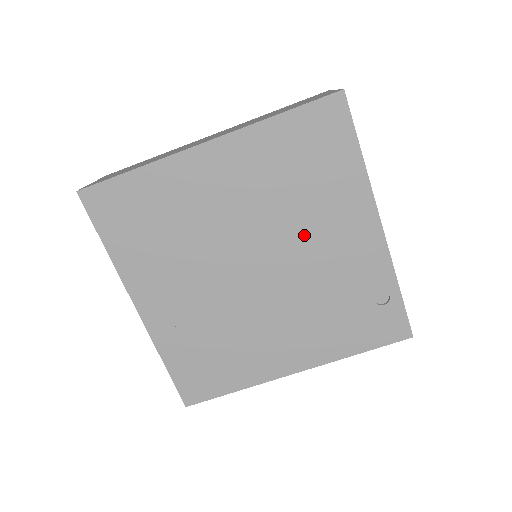
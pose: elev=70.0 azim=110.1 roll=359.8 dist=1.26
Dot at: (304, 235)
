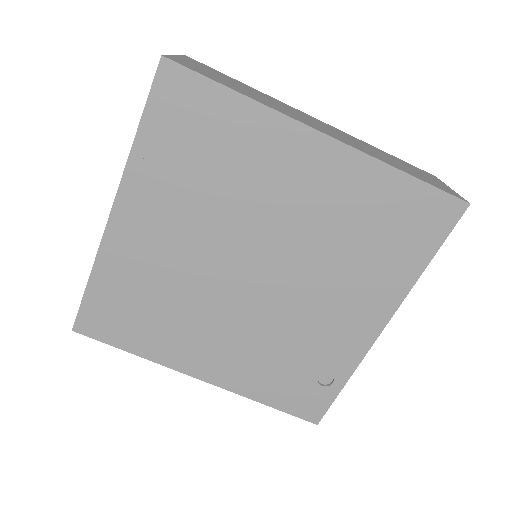
Dot at: (320, 283)
